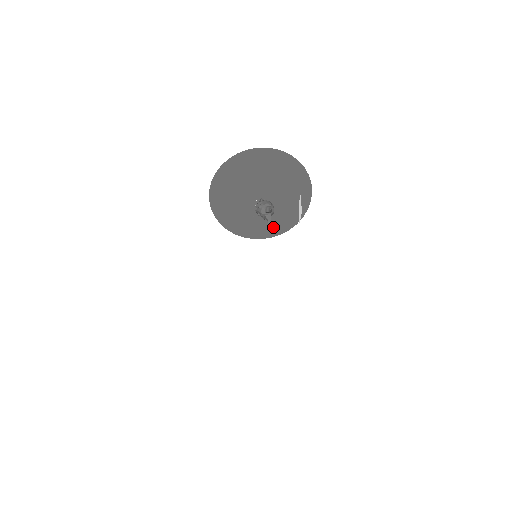
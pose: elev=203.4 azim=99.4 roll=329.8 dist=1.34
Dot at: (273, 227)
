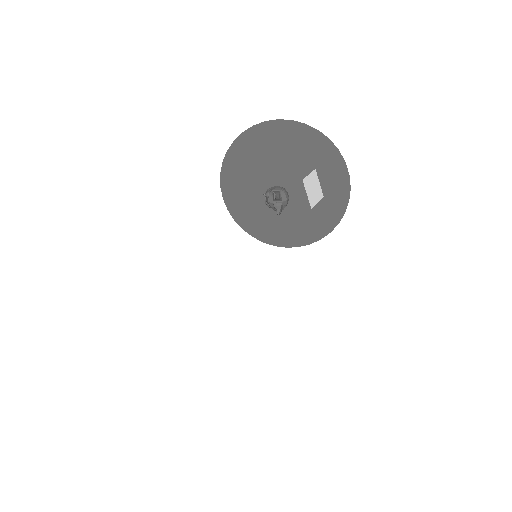
Dot at: (308, 230)
